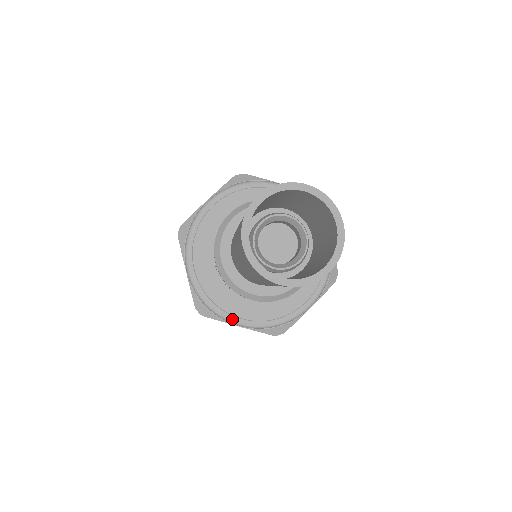
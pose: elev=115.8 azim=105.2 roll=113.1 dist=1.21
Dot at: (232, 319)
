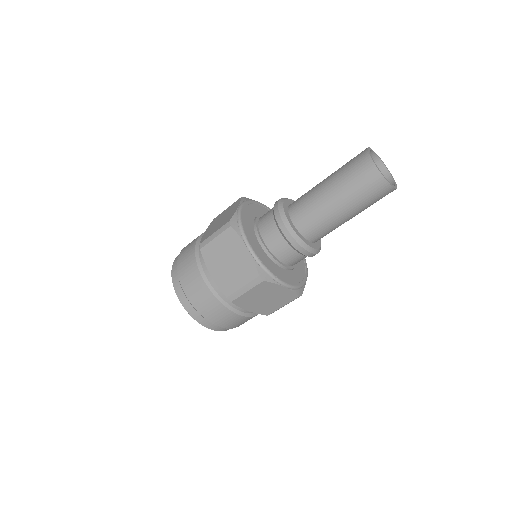
Dot at: (282, 280)
